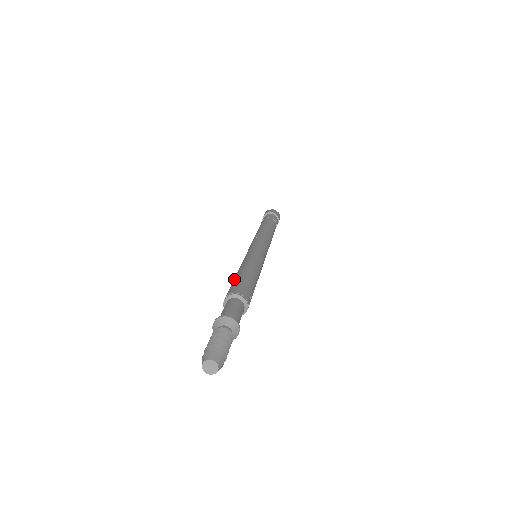
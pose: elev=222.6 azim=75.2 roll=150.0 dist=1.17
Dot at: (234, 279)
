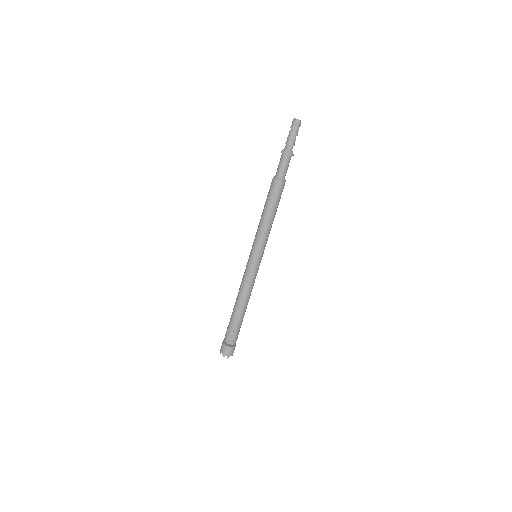
Dot at: occluded
